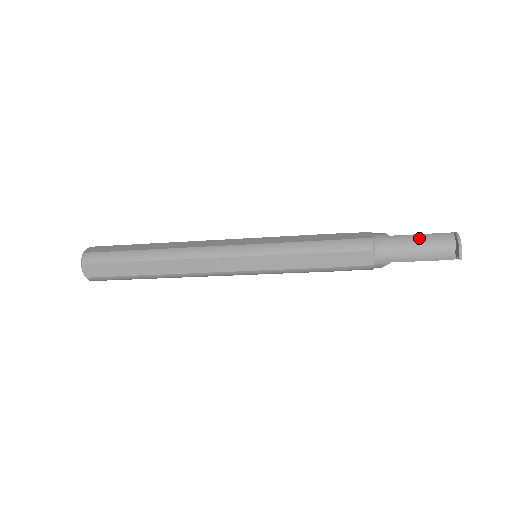
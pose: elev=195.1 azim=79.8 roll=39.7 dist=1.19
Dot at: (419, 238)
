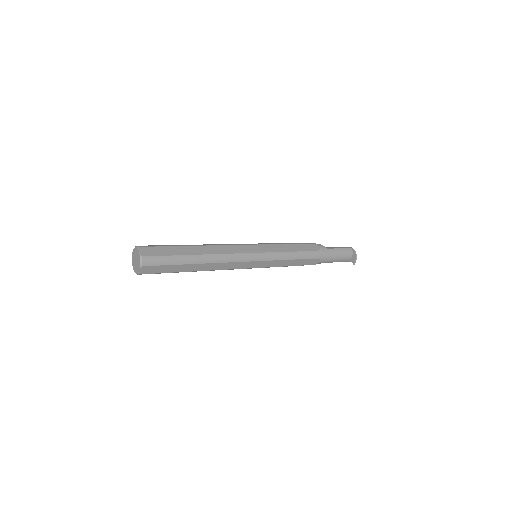
Dot at: (339, 251)
